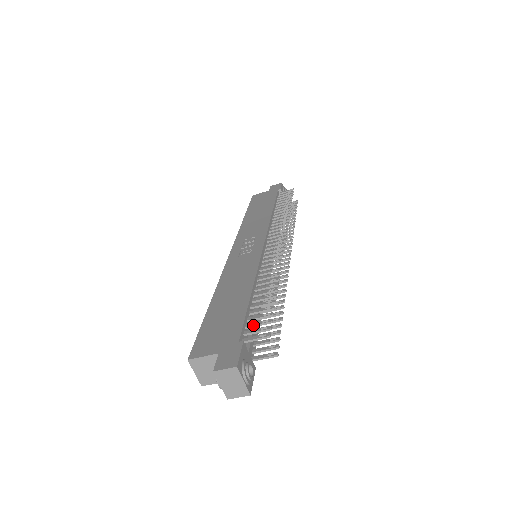
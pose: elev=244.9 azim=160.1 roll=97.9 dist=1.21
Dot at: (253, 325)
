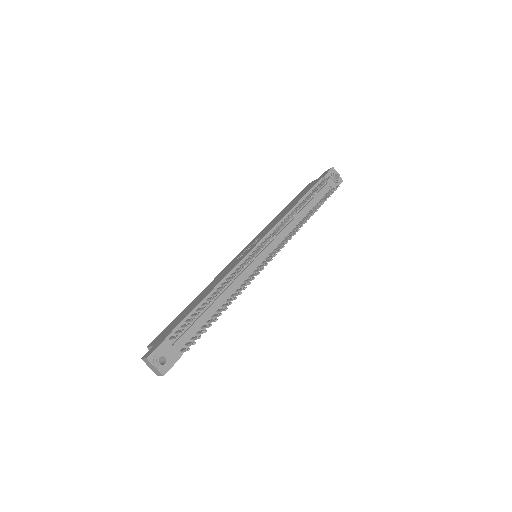
Dot at: (182, 326)
